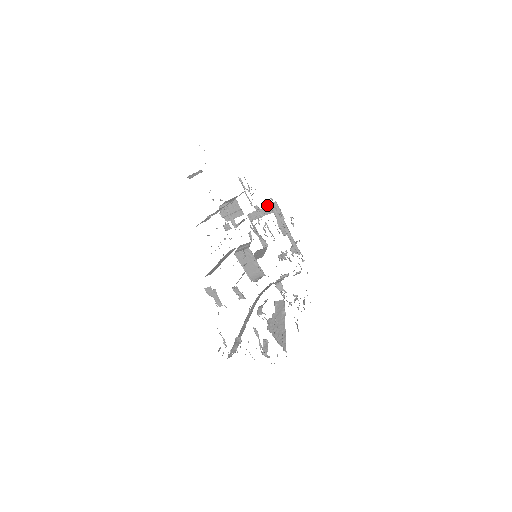
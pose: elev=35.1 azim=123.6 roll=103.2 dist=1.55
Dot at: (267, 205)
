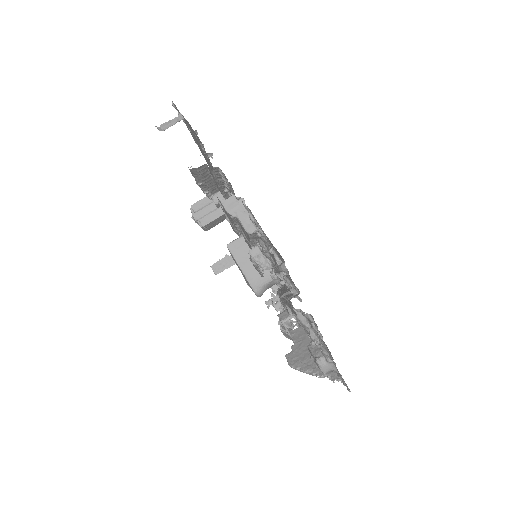
Dot at: occluded
